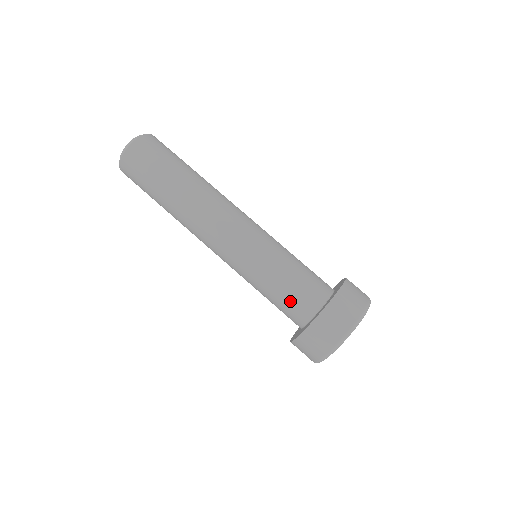
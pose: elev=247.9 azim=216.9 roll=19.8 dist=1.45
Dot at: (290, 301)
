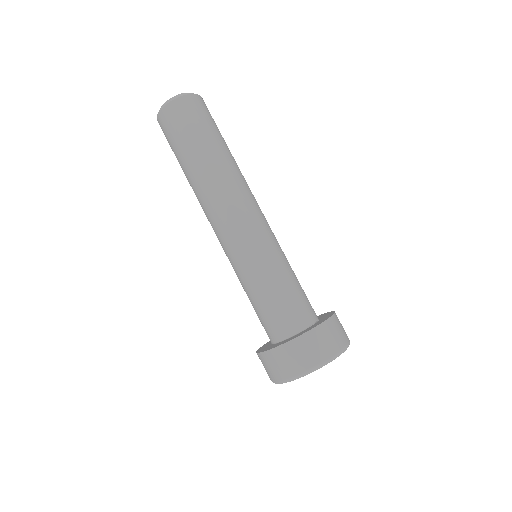
Dot at: (285, 307)
